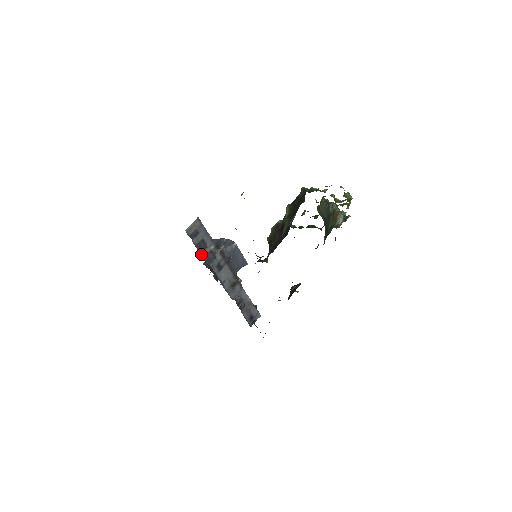
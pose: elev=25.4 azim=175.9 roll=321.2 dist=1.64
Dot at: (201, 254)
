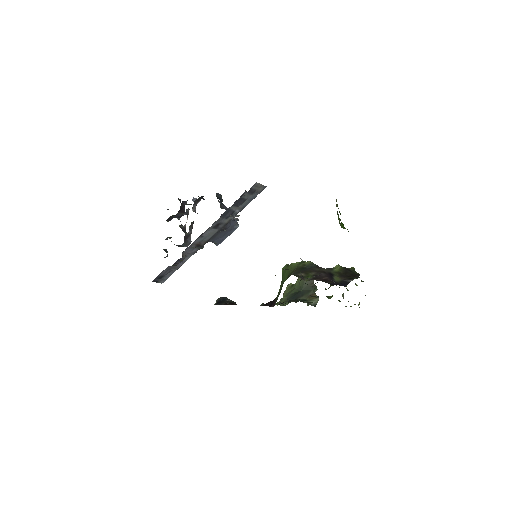
Dot at: (232, 205)
